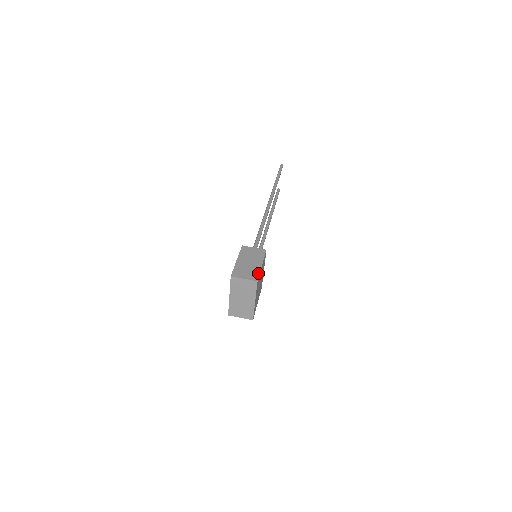
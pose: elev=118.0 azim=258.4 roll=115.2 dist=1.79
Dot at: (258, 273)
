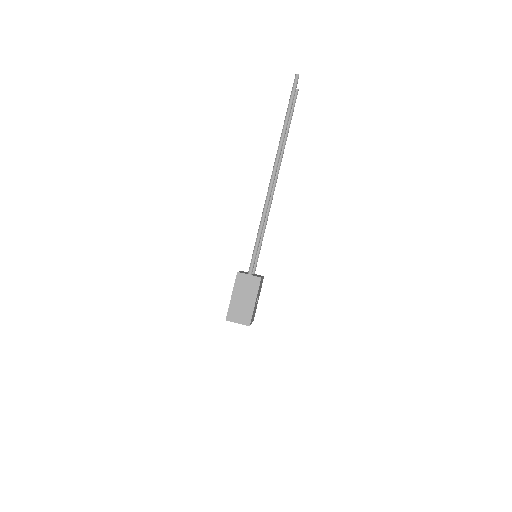
Dot at: (251, 315)
